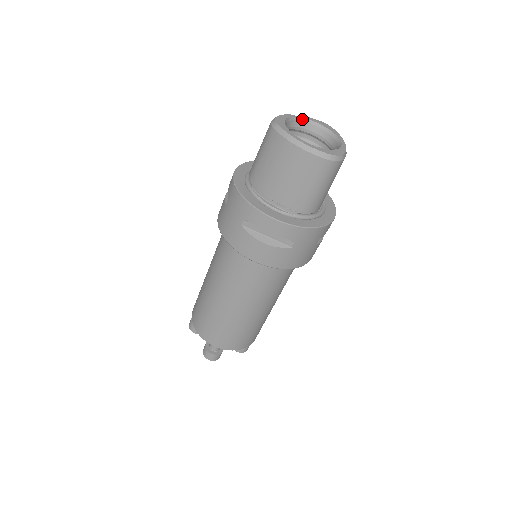
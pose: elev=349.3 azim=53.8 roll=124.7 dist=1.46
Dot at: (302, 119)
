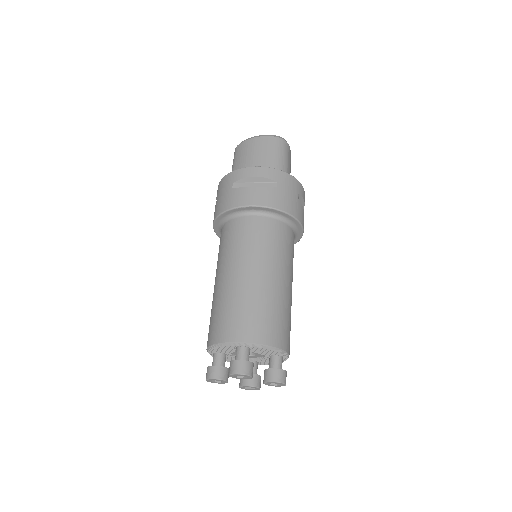
Dot at: occluded
